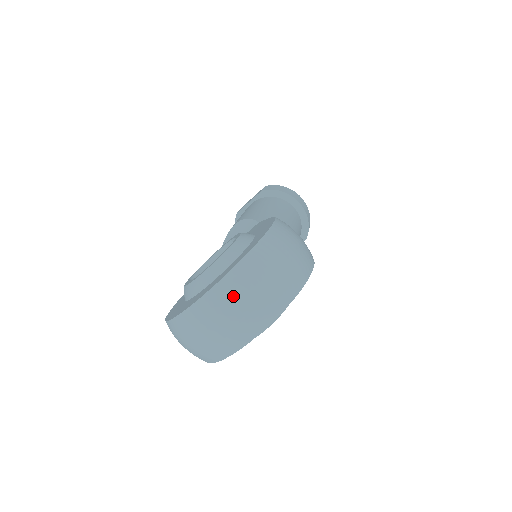
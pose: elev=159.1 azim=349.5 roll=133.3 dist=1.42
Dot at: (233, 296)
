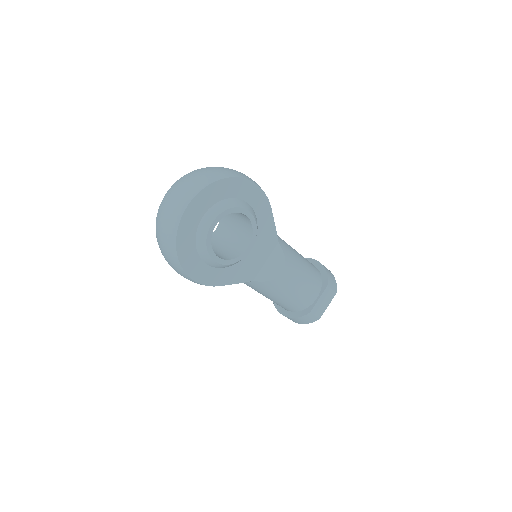
Dot at: (184, 179)
